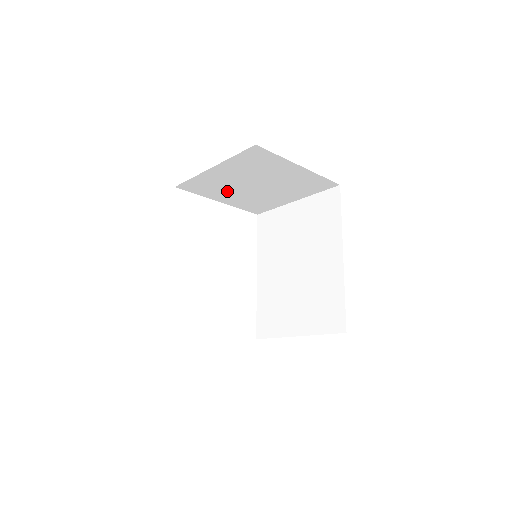
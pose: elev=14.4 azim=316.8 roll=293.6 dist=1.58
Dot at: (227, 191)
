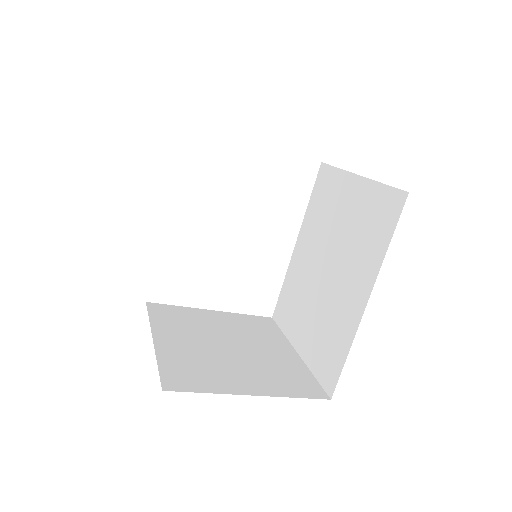
Dot at: occluded
